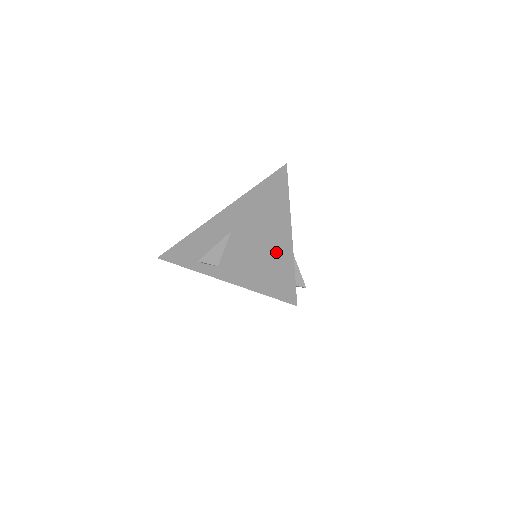
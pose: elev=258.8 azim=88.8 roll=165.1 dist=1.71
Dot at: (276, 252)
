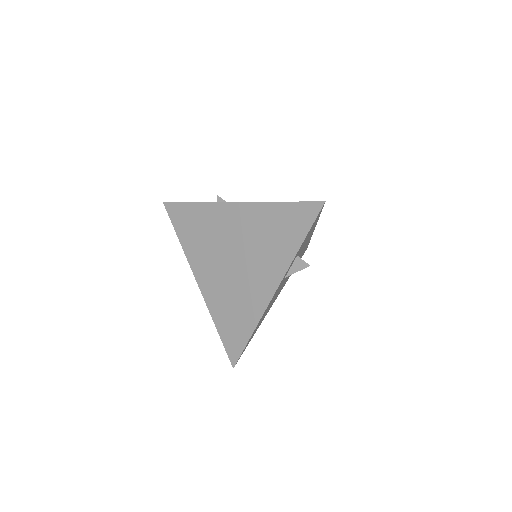
Dot at: occluded
